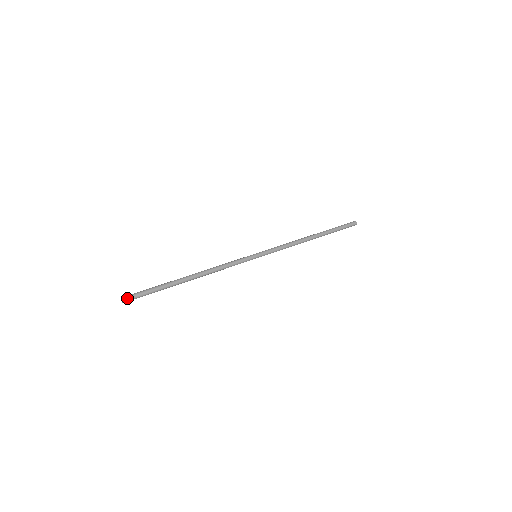
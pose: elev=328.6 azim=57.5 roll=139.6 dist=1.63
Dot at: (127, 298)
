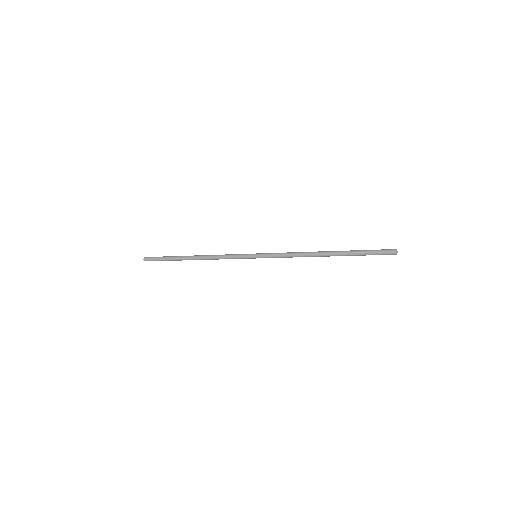
Dot at: (148, 257)
